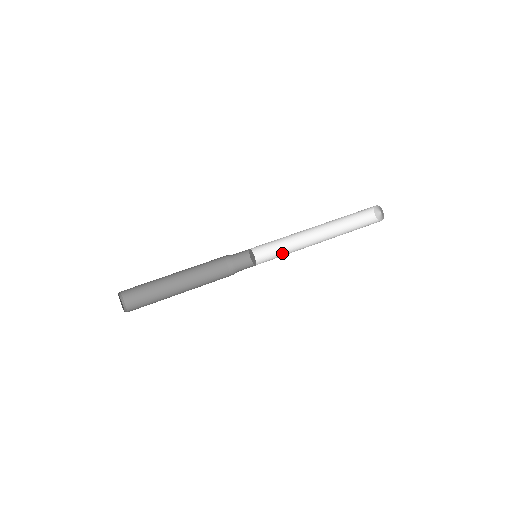
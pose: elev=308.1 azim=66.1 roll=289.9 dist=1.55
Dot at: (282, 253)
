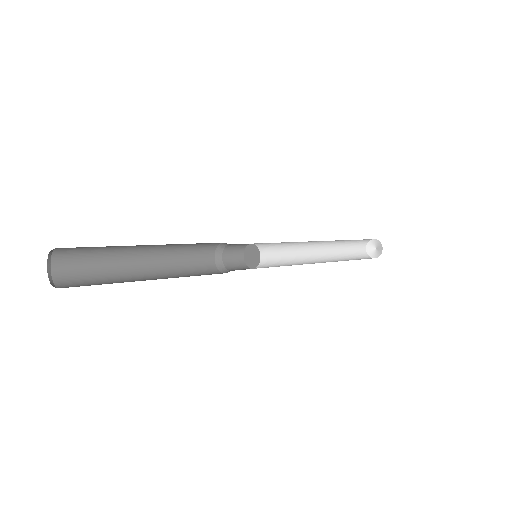
Dot at: (286, 265)
